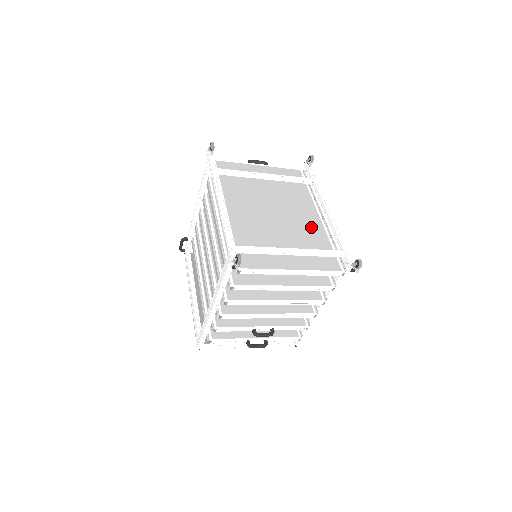
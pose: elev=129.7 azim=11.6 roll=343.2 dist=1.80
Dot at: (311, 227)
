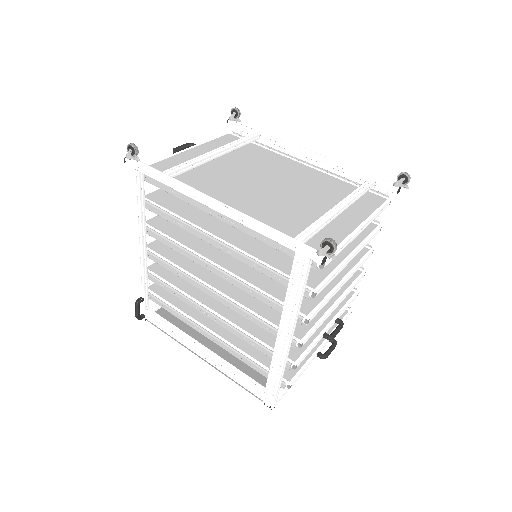
Dot at: (312, 178)
